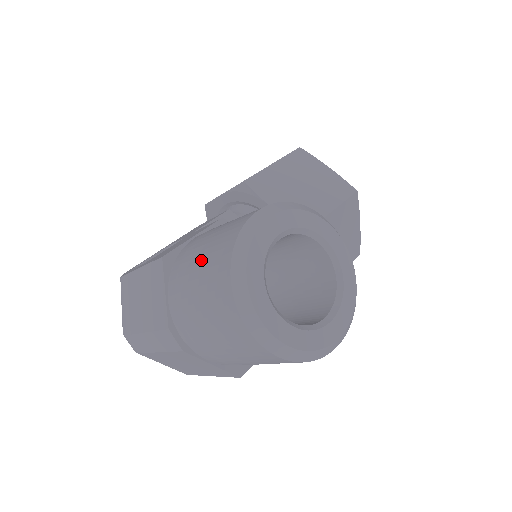
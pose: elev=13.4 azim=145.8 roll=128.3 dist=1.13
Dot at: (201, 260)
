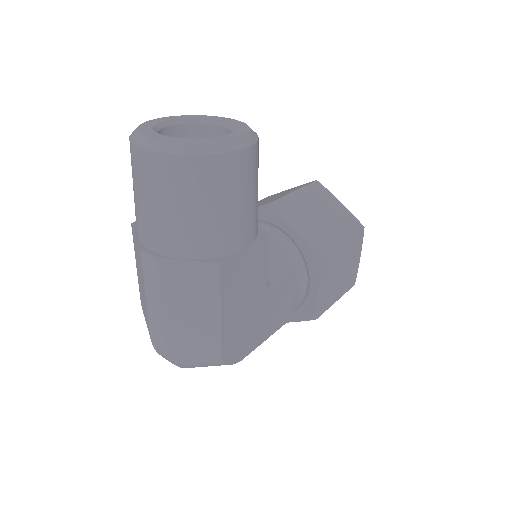
Dot at: occluded
